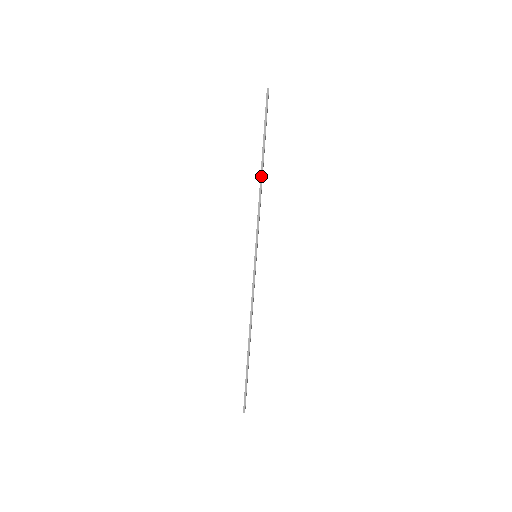
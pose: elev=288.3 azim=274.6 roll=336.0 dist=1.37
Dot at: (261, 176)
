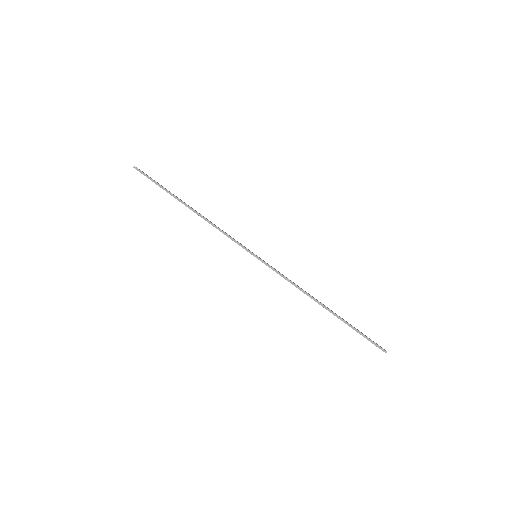
Dot at: (195, 212)
